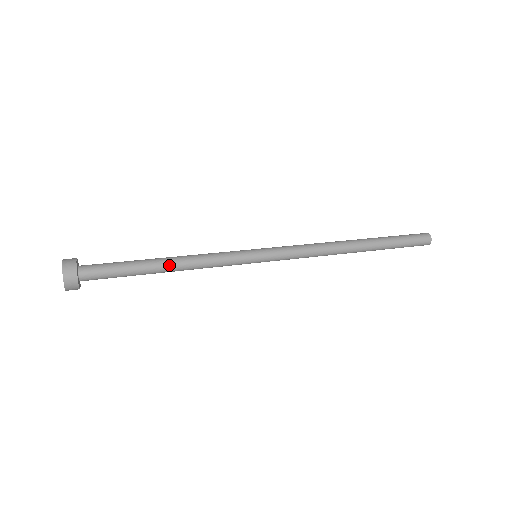
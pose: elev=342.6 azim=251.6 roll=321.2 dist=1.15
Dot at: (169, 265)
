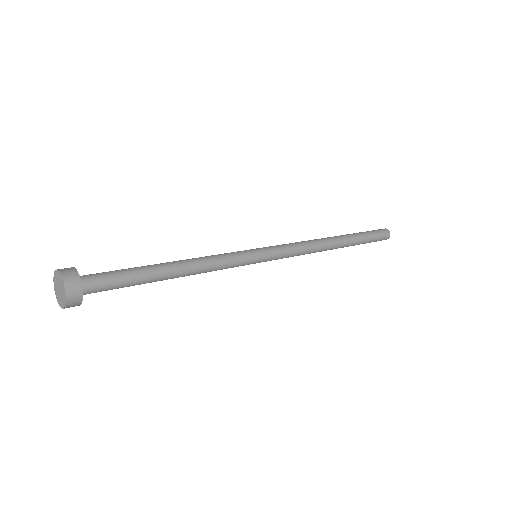
Dot at: (177, 267)
